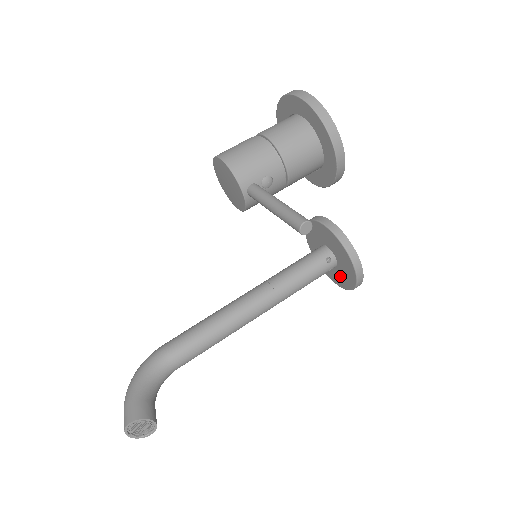
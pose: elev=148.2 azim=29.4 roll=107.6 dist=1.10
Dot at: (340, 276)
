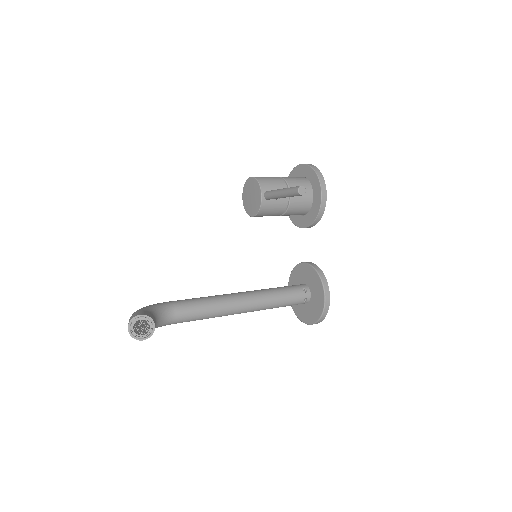
Dot at: (311, 310)
